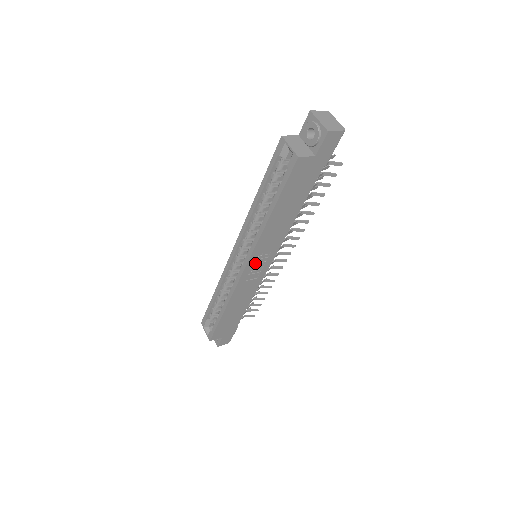
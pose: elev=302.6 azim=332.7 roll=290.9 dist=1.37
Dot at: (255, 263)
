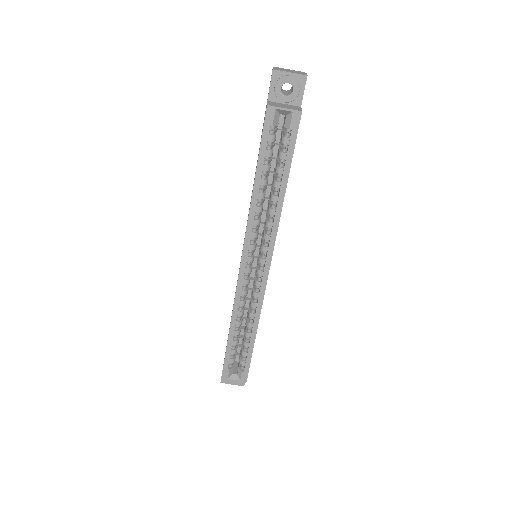
Dot at: occluded
